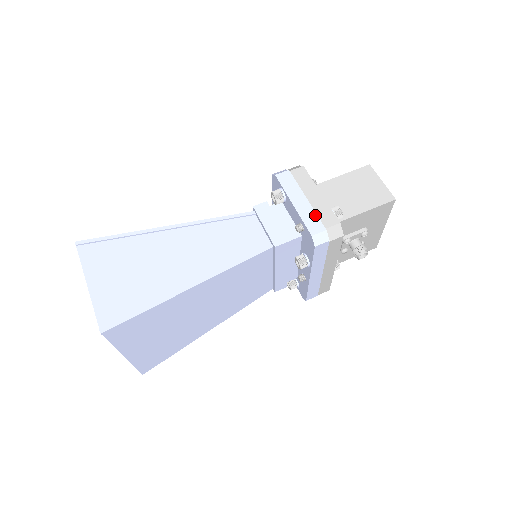
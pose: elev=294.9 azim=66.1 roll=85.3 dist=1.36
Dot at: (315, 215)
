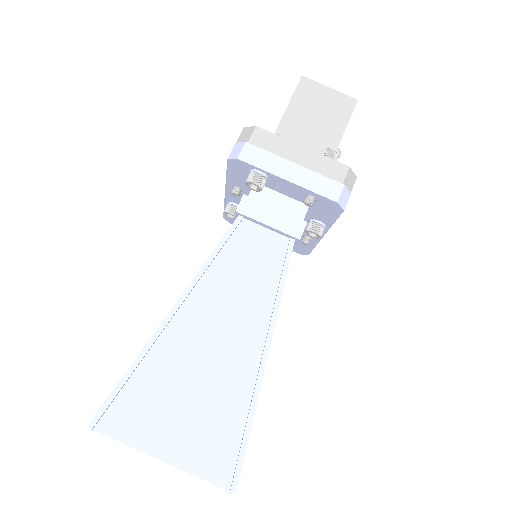
Dot at: (320, 176)
